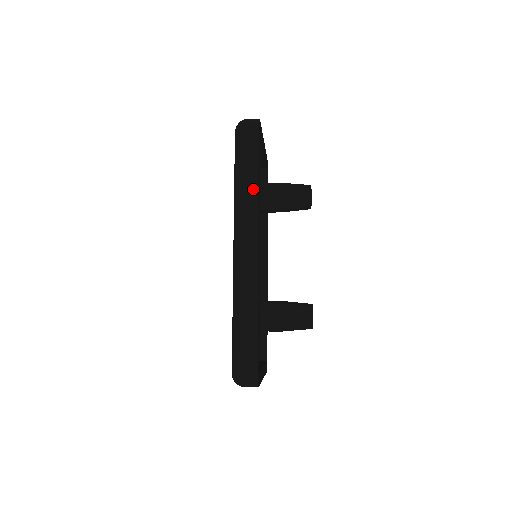
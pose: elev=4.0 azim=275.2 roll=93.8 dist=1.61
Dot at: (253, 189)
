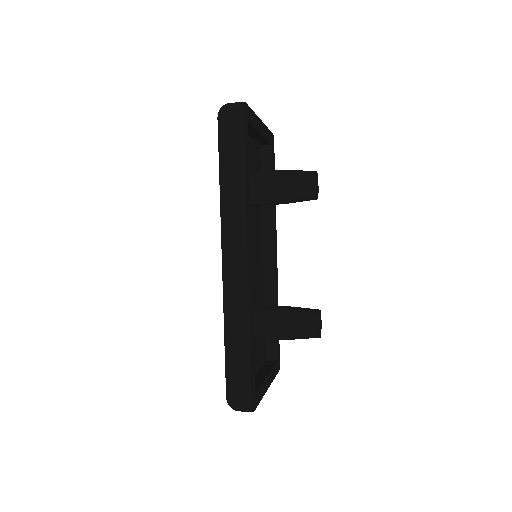
Dot at: (239, 191)
